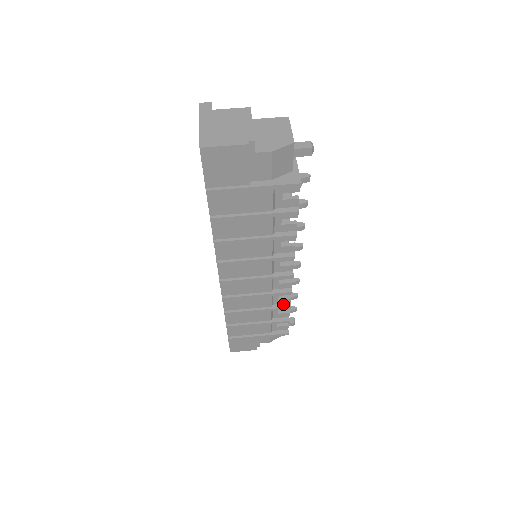
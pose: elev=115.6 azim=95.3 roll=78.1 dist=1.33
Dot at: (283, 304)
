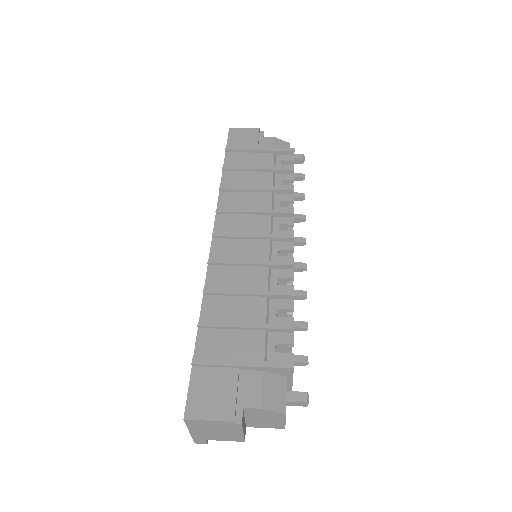
Dot at: (284, 294)
